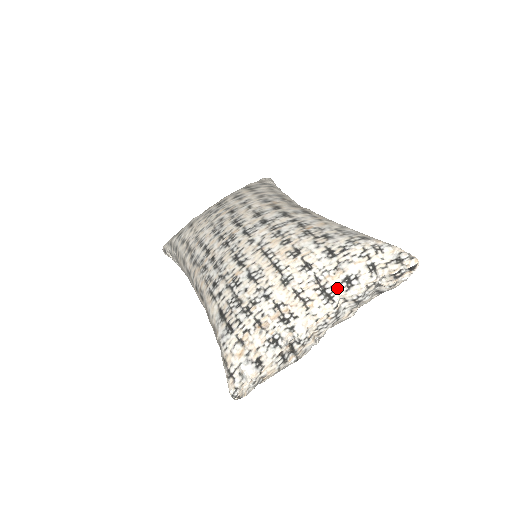
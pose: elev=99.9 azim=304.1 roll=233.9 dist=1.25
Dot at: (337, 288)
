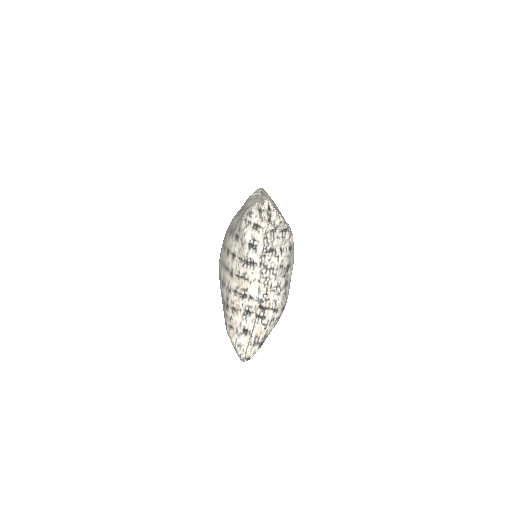
Dot at: (249, 255)
